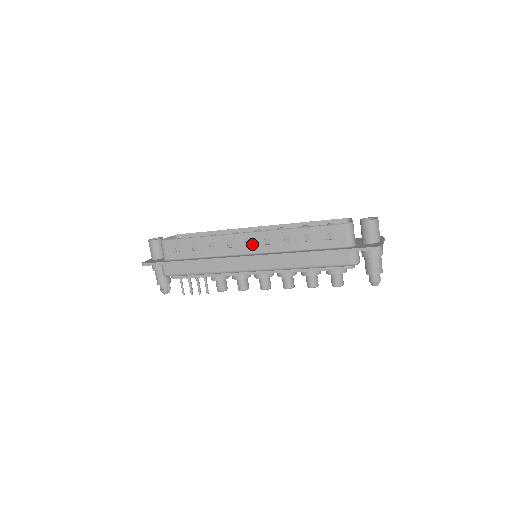
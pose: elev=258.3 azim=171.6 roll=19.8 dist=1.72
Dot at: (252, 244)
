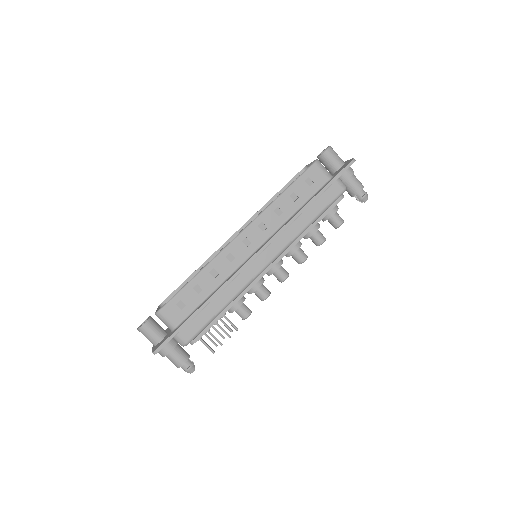
Dot at: (251, 241)
